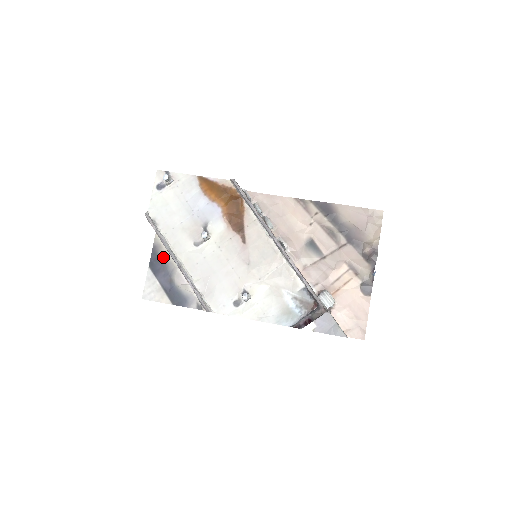
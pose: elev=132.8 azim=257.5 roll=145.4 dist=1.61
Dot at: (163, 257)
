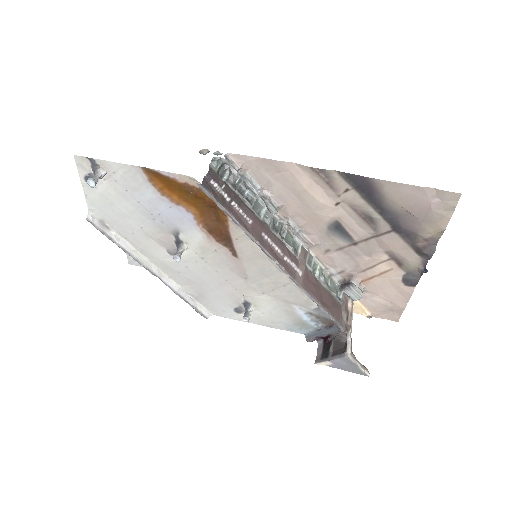
Dot at: occluded
